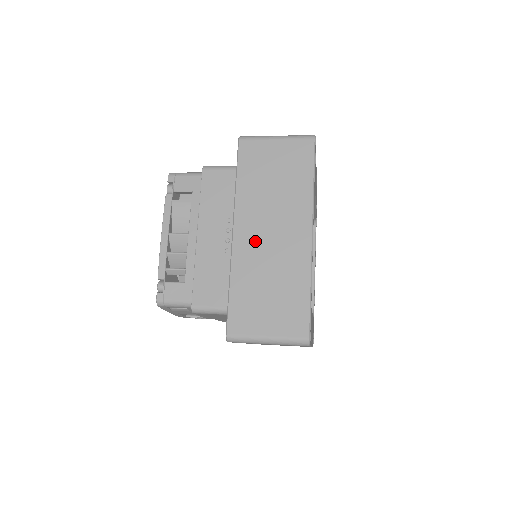
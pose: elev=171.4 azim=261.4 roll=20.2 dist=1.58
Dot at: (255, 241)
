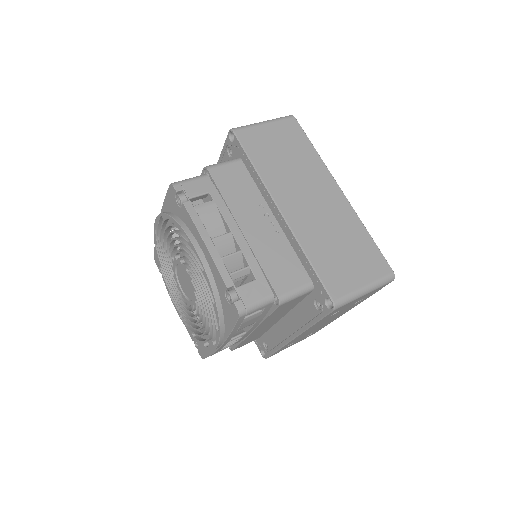
Dot at: (303, 211)
